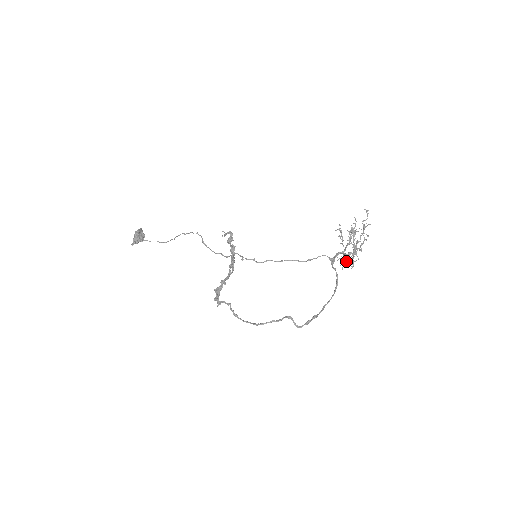
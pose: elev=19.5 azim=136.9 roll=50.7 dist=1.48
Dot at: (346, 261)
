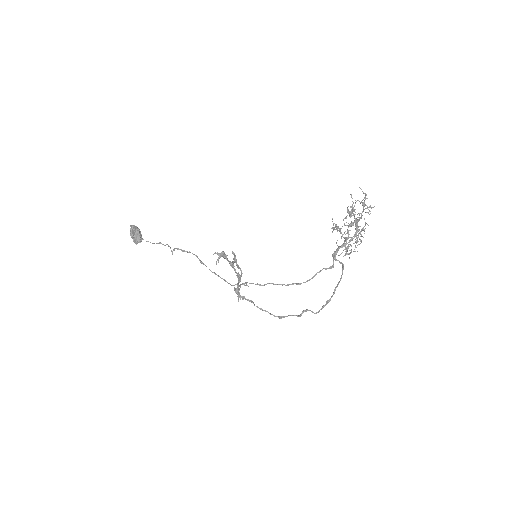
Dot at: (348, 254)
